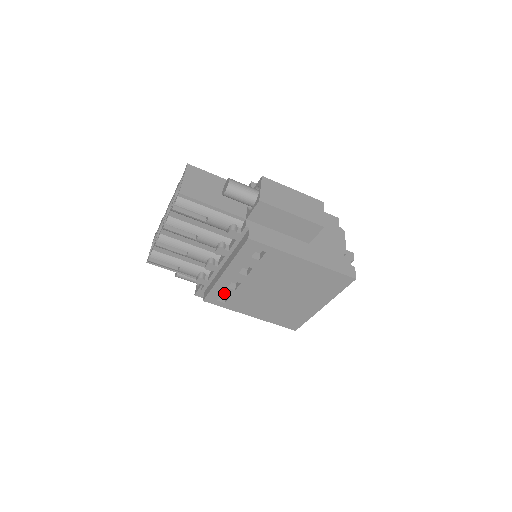
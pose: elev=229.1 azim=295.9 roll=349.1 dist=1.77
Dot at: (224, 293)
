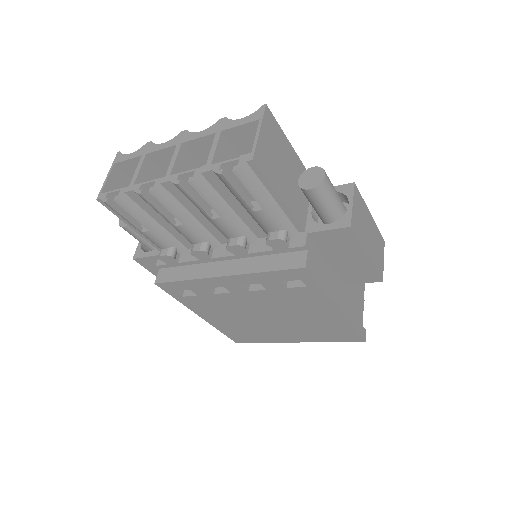
Dot at: (195, 290)
